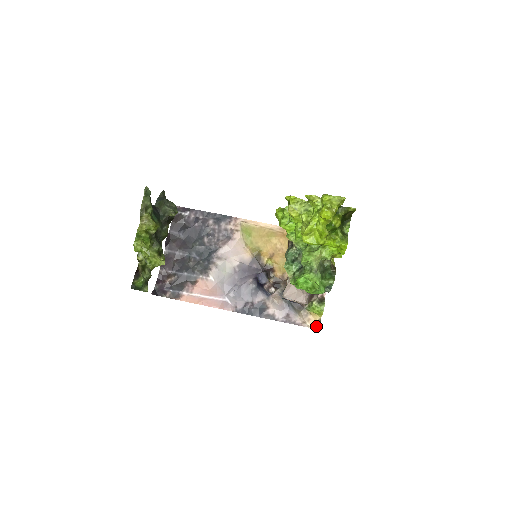
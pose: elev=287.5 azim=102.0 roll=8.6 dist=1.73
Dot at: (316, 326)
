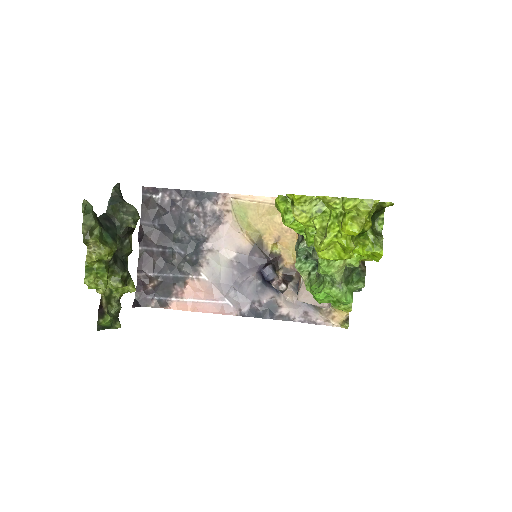
Dot at: (343, 325)
